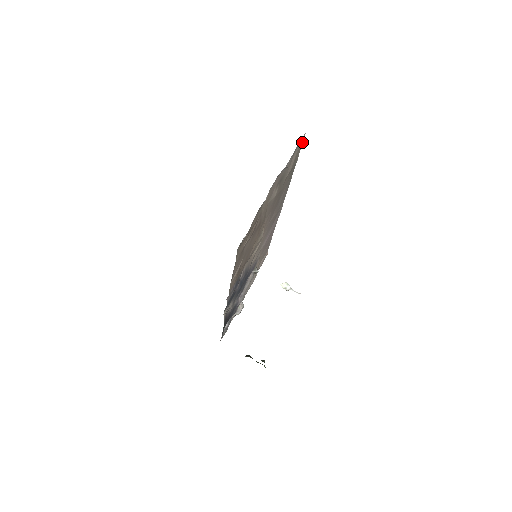
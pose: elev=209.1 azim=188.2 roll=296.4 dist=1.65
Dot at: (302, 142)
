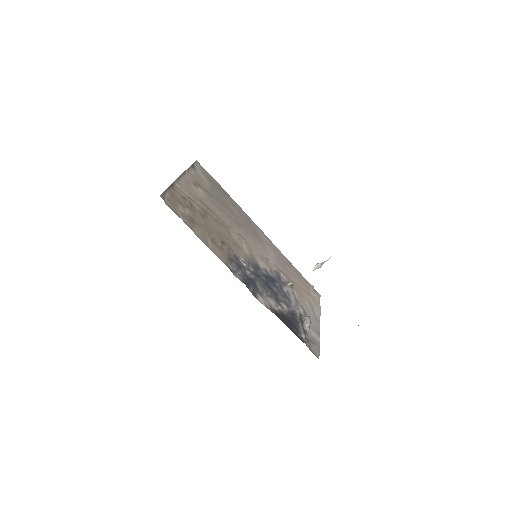
Dot at: (203, 168)
